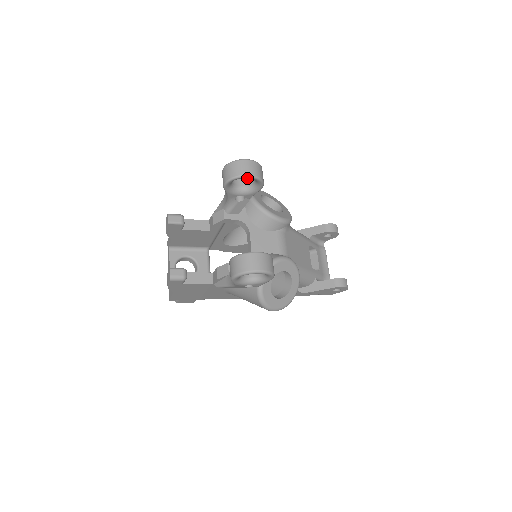
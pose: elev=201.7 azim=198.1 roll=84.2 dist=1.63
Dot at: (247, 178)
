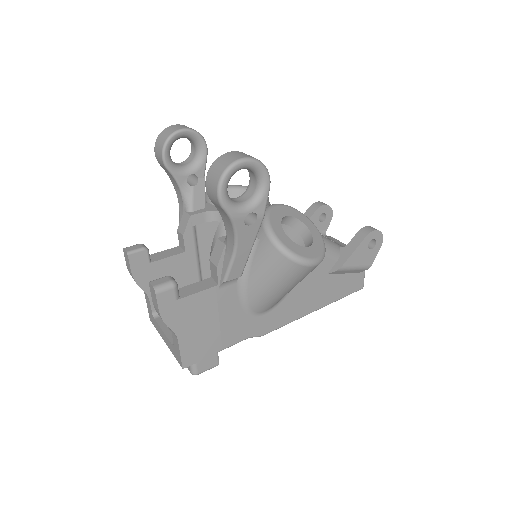
Dot at: (188, 157)
